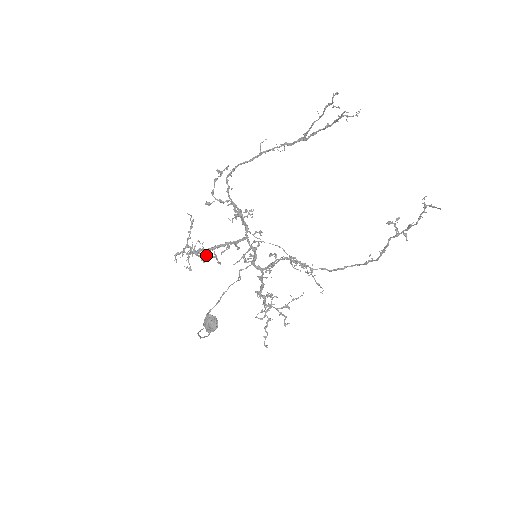
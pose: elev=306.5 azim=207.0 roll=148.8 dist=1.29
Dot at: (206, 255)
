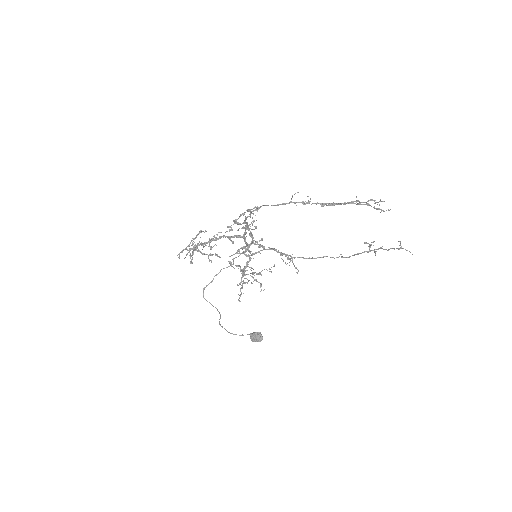
Dot at: (210, 254)
